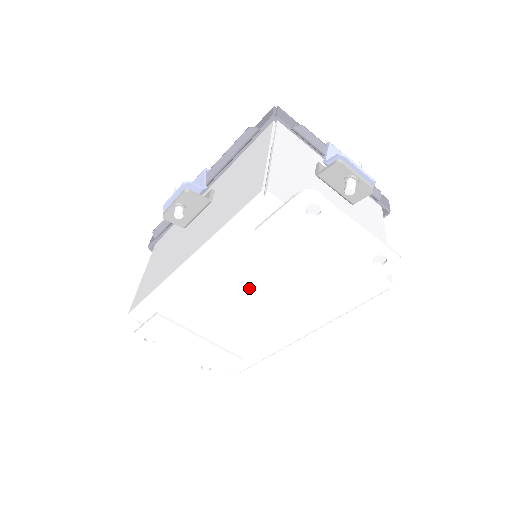
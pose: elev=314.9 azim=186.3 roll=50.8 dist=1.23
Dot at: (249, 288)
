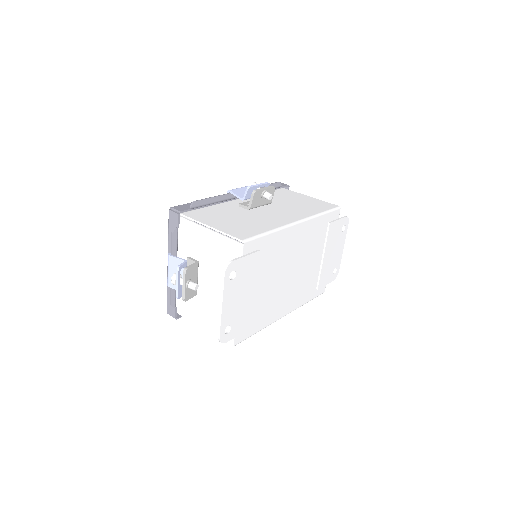
Dot at: (300, 259)
